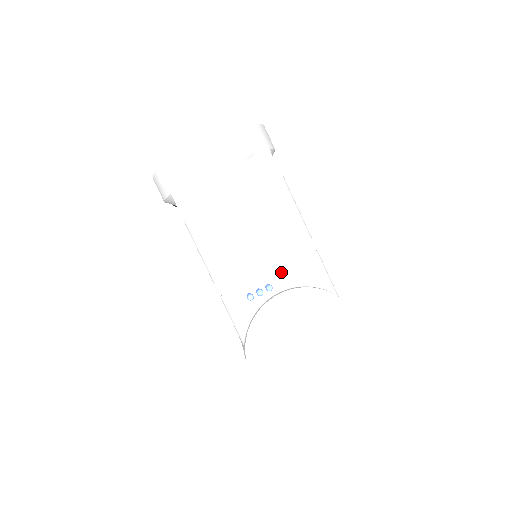
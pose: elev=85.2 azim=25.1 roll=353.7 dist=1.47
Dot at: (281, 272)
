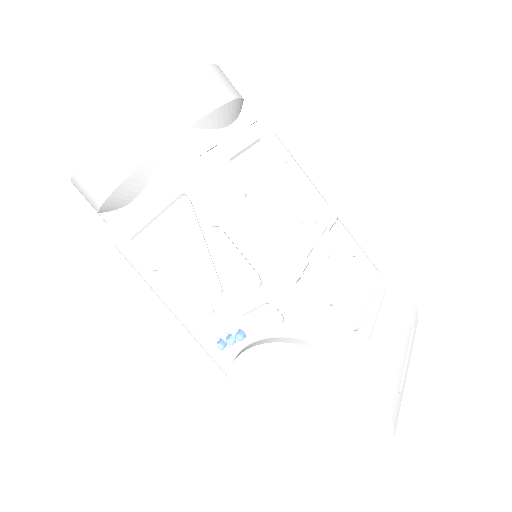
Dot at: (251, 315)
